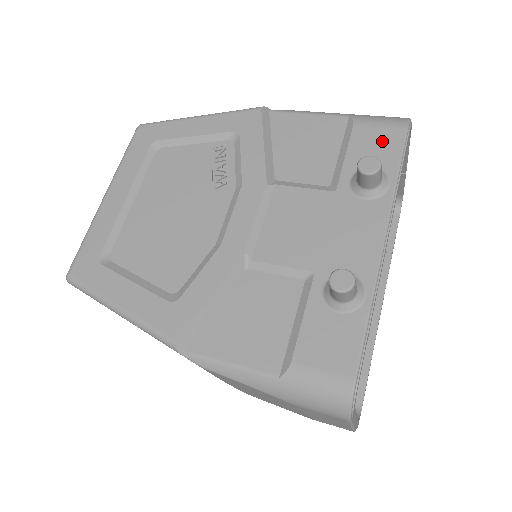
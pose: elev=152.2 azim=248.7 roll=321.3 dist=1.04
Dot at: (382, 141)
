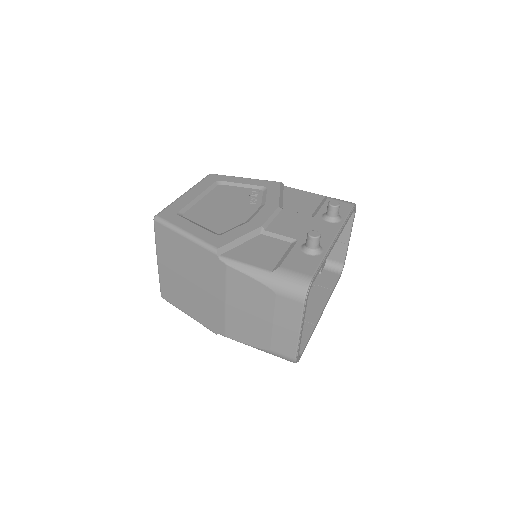
Dot at: (341, 206)
